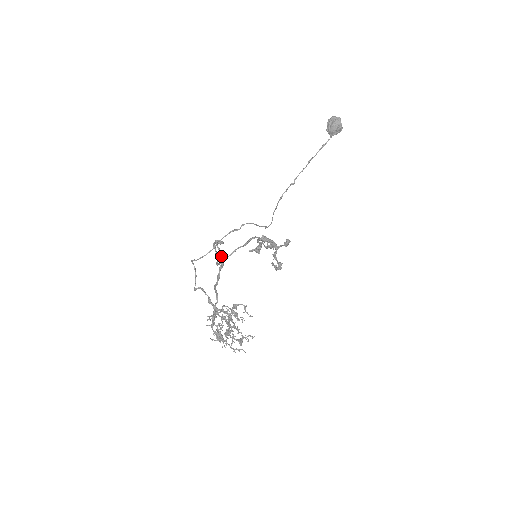
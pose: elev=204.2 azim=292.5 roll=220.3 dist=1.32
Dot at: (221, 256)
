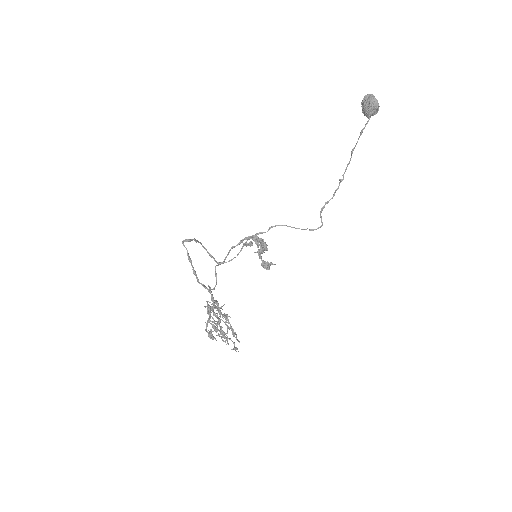
Dot at: (187, 253)
